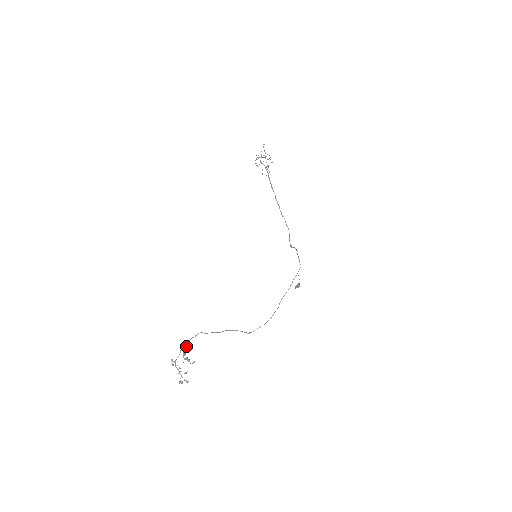
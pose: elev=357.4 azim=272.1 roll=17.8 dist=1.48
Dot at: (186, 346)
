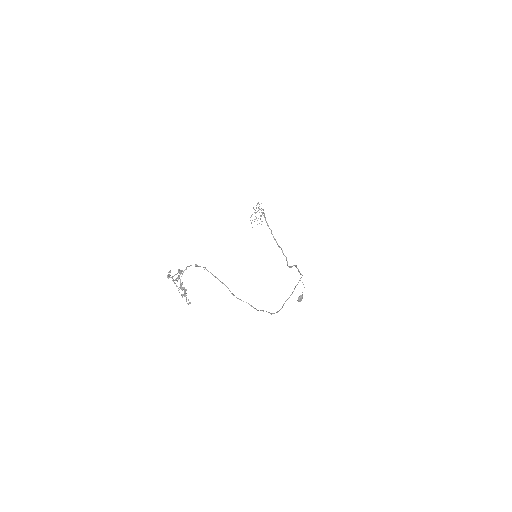
Dot at: occluded
